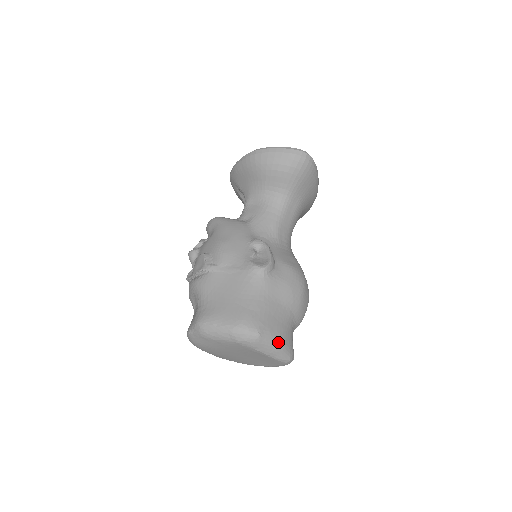
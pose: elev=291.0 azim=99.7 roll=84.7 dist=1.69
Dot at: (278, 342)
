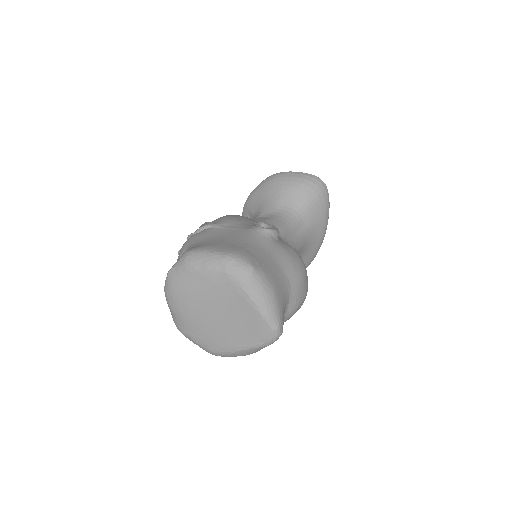
Dot at: (270, 292)
